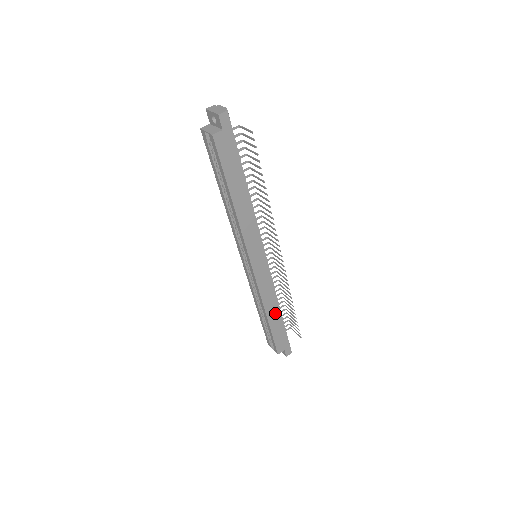
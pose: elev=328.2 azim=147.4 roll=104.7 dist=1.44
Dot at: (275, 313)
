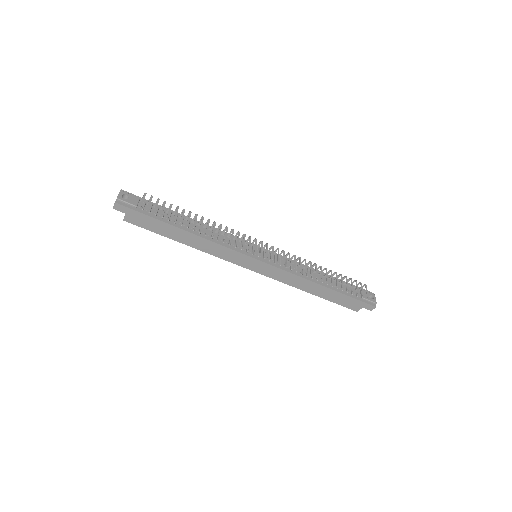
Dot at: (316, 288)
